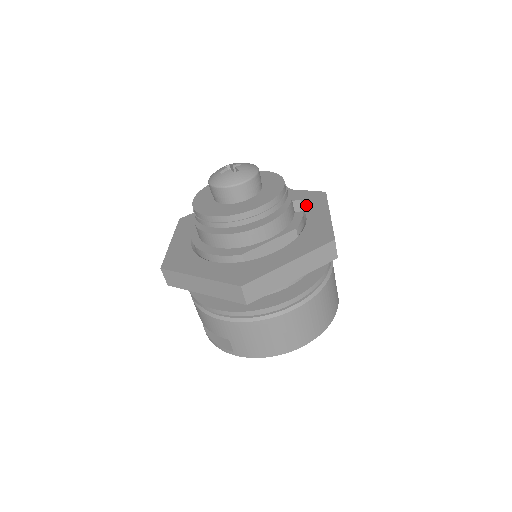
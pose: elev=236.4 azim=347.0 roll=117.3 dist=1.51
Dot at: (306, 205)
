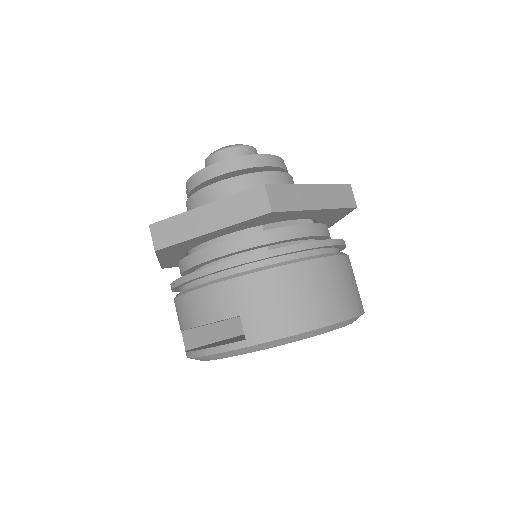
Dot at: occluded
